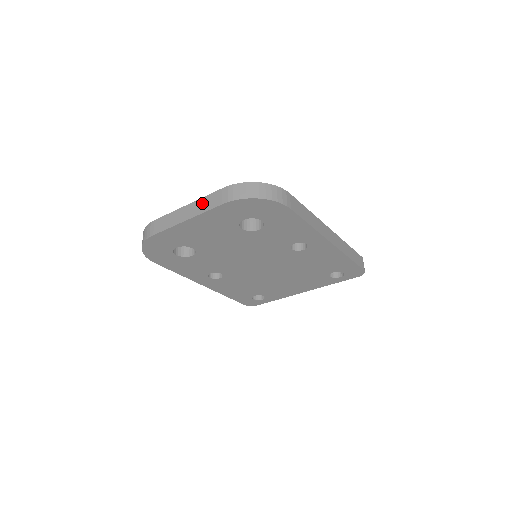
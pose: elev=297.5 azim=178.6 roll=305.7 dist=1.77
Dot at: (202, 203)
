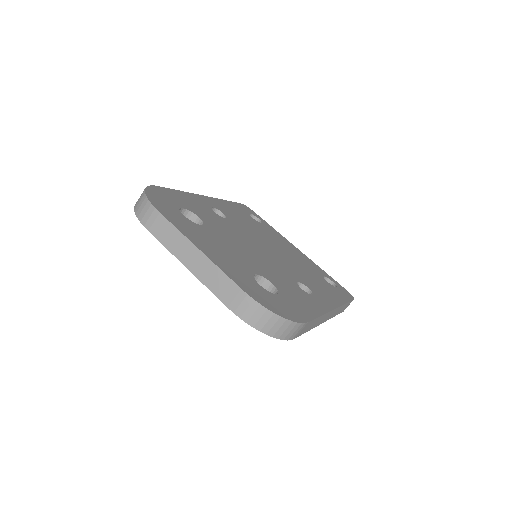
Dot at: (213, 274)
